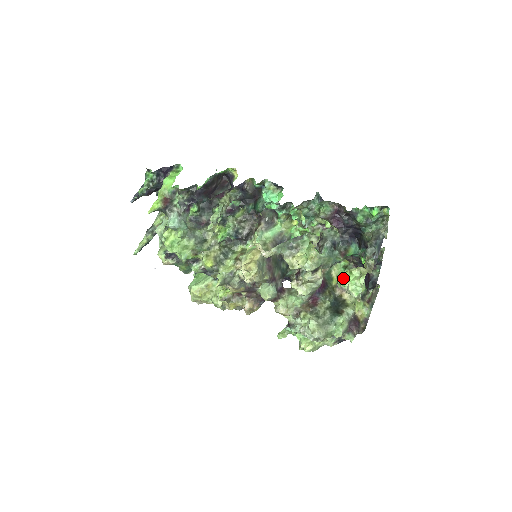
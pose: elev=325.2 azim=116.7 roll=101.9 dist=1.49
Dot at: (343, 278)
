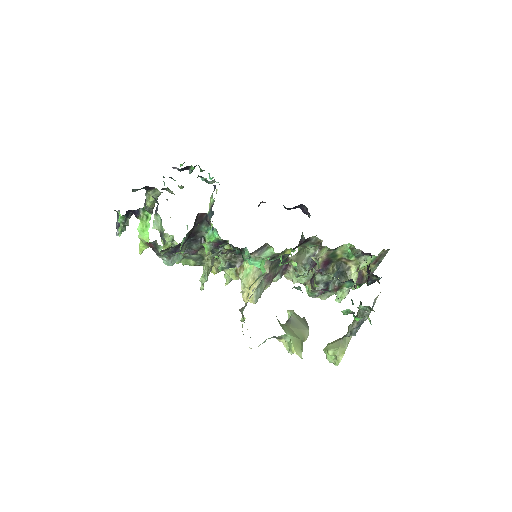
Dot at: (349, 253)
